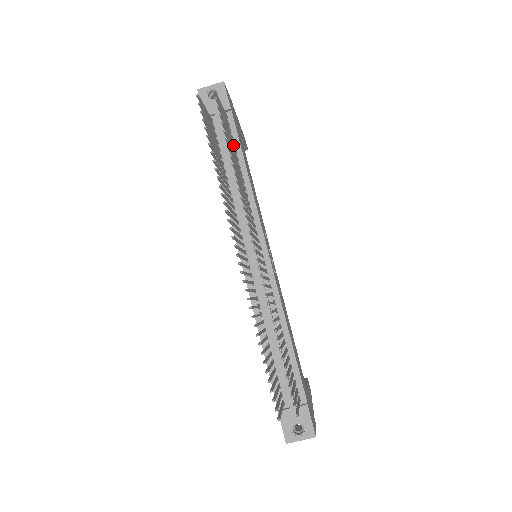
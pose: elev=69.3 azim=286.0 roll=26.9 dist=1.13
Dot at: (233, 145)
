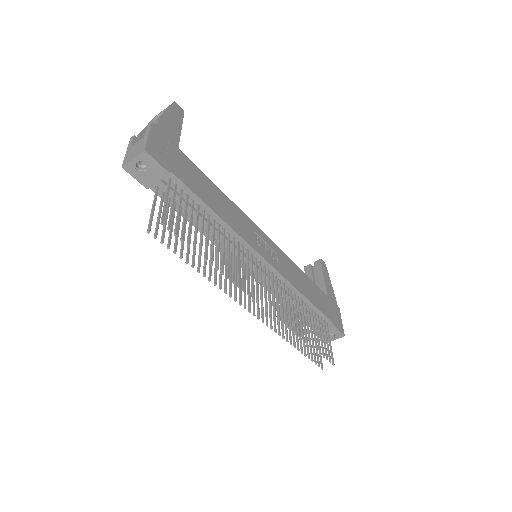
Dot at: (193, 203)
